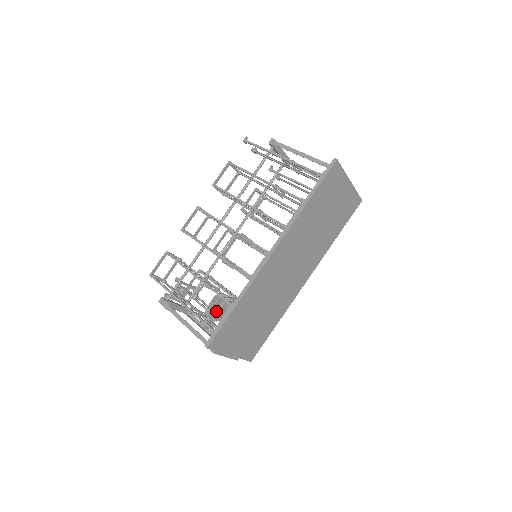
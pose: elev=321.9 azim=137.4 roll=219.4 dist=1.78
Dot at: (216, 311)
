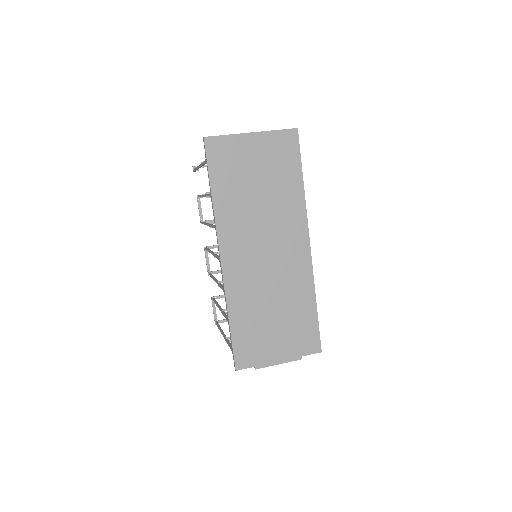
Dot at: occluded
